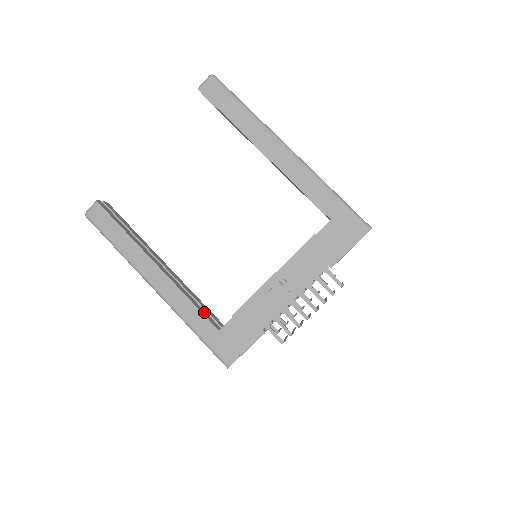
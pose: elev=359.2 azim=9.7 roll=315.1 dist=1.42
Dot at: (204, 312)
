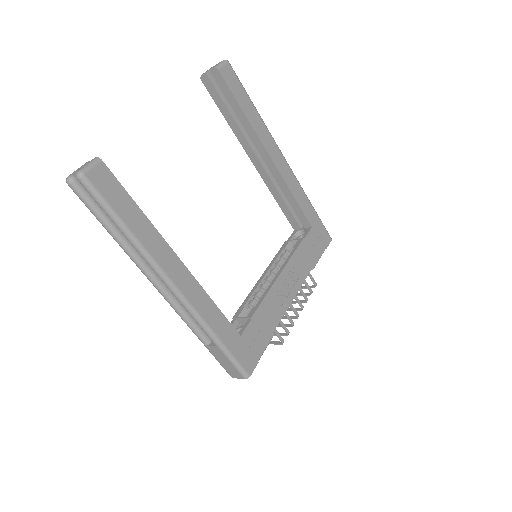
Dot at: occluded
